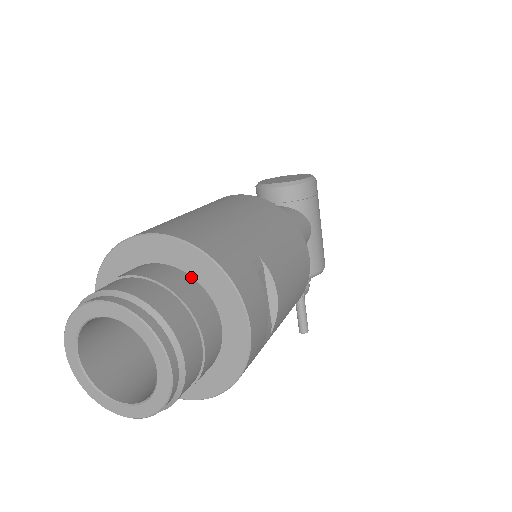
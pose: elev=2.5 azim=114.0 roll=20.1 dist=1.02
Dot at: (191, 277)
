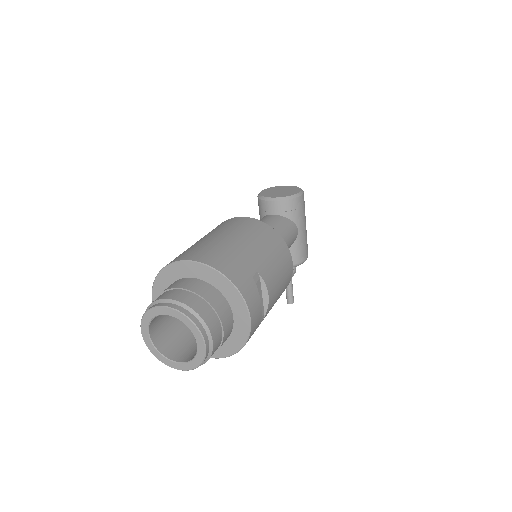
Dot at: (215, 288)
